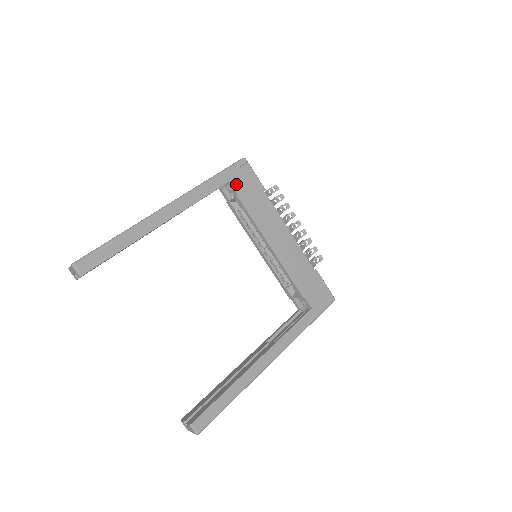
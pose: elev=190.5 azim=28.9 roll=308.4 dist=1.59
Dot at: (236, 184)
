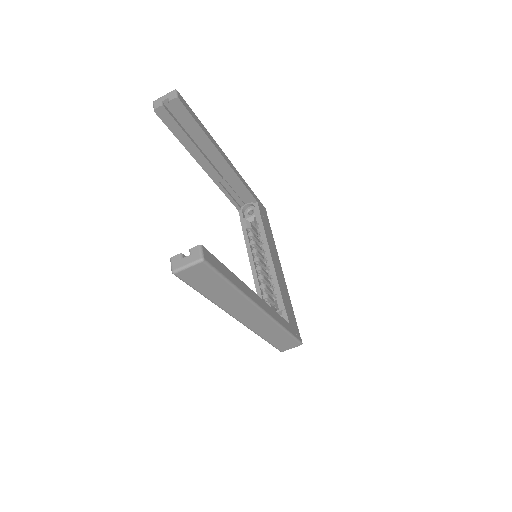
Dot at: (260, 208)
